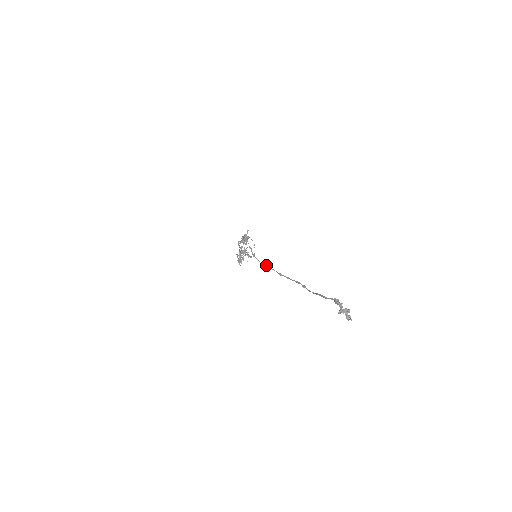
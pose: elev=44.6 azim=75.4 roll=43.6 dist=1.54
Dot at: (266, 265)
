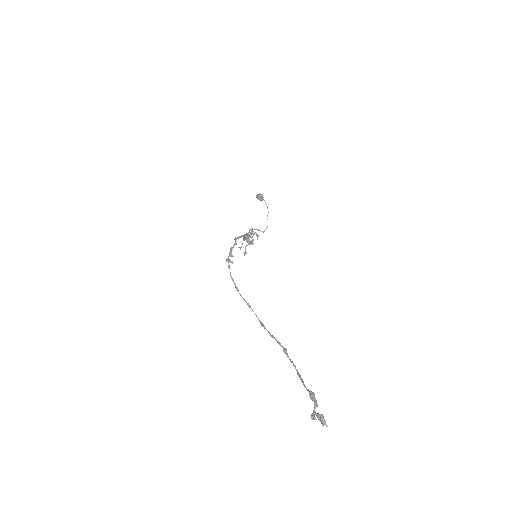
Dot at: (249, 306)
